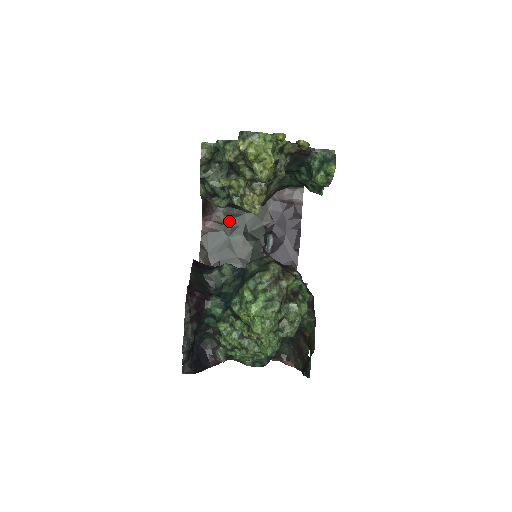
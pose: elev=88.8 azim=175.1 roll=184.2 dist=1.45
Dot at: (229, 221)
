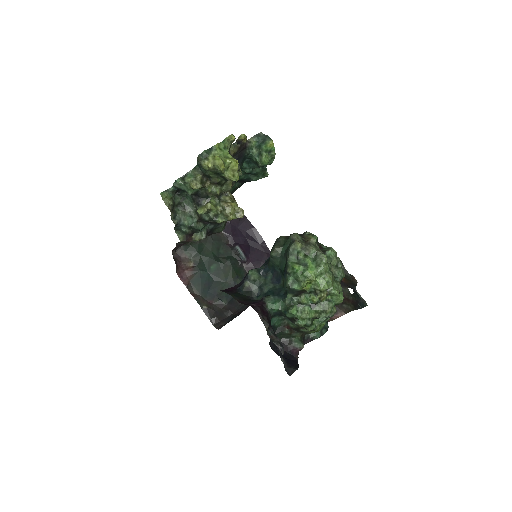
Dot at: (198, 260)
